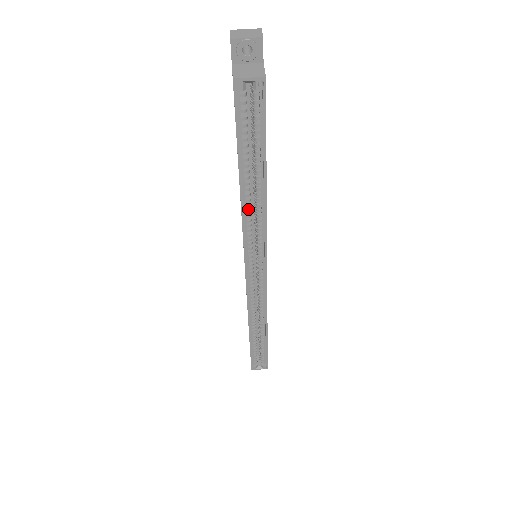
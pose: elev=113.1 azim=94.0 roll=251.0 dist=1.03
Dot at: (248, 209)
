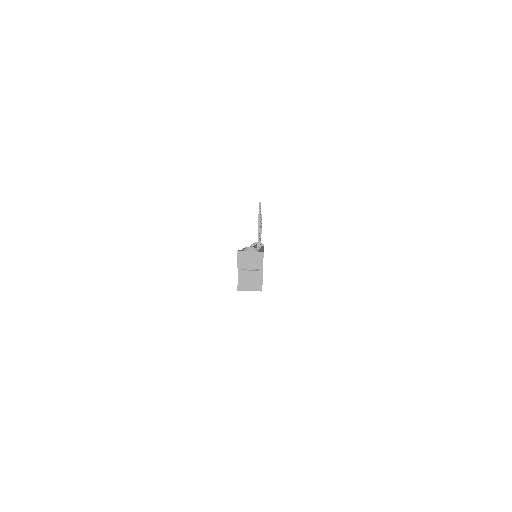
Dot at: occluded
